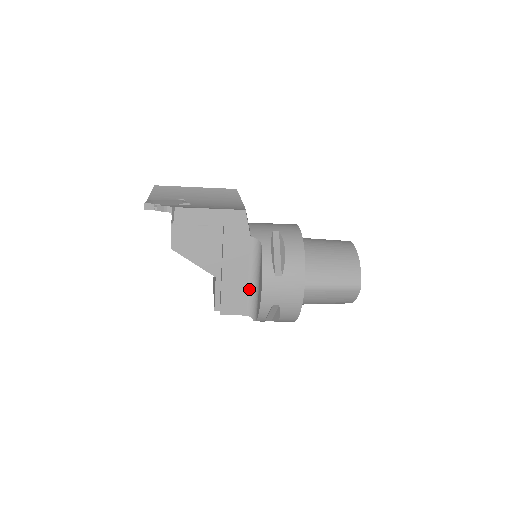
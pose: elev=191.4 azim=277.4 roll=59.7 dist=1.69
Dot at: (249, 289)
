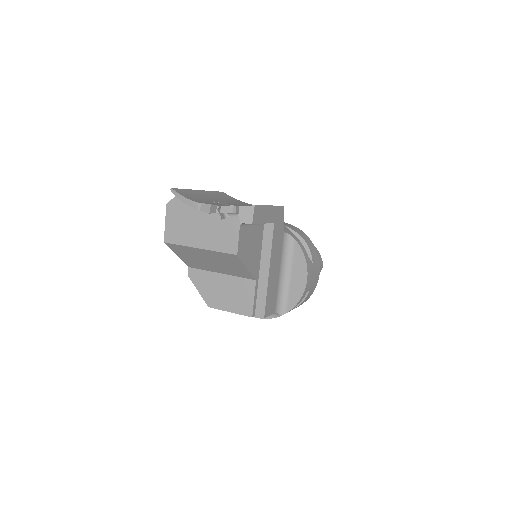
Dot at: (278, 285)
